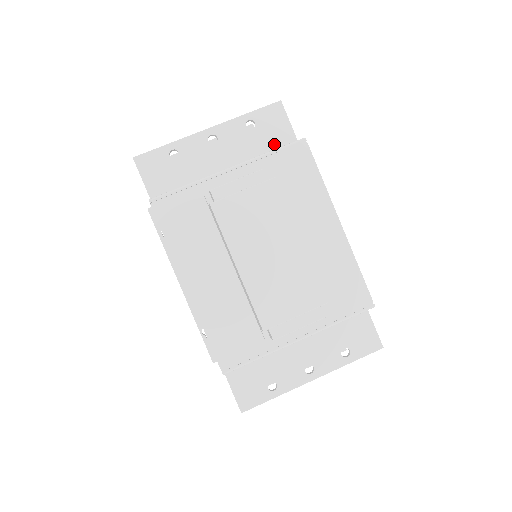
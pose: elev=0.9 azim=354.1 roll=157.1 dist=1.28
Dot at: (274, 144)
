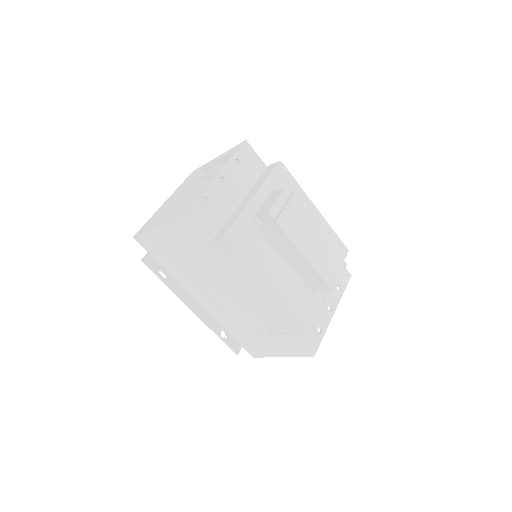
Dot at: (255, 171)
